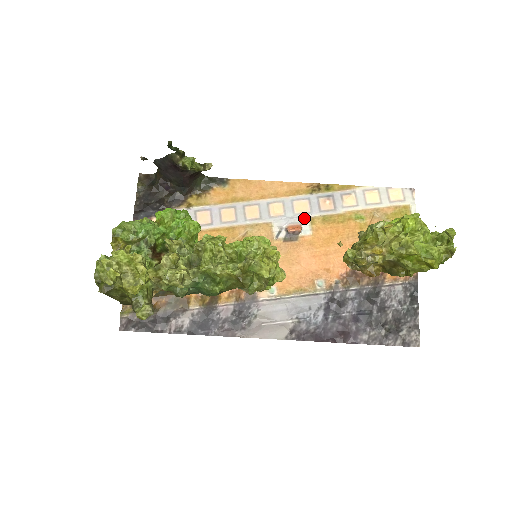
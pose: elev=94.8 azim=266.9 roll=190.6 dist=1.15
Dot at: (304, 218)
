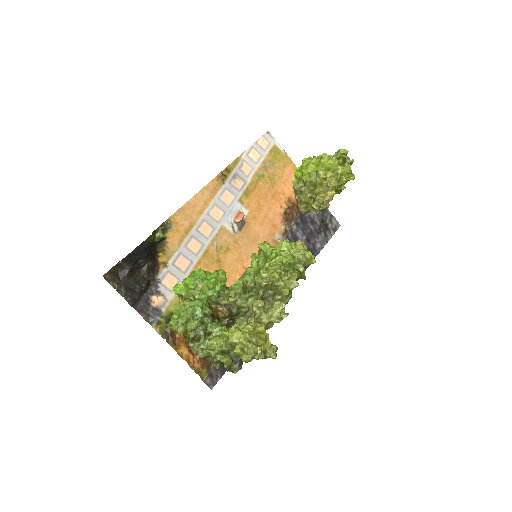
Dot at: (236, 204)
